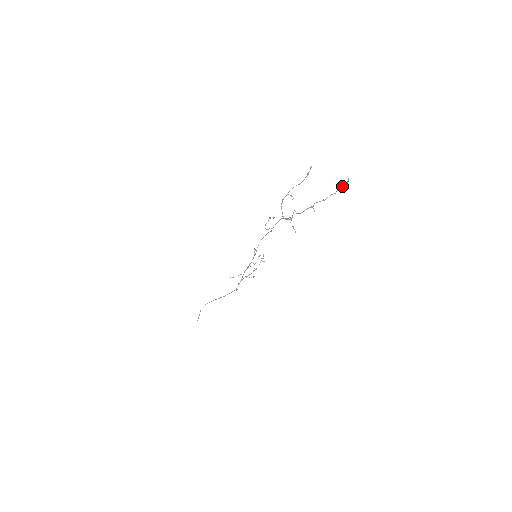
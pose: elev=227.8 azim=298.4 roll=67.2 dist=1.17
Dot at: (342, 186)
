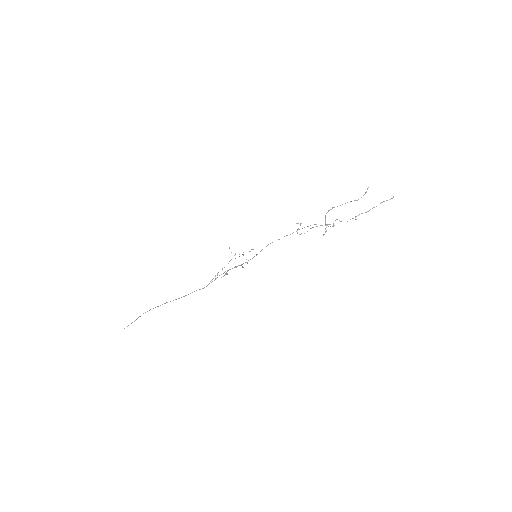
Dot at: (384, 201)
